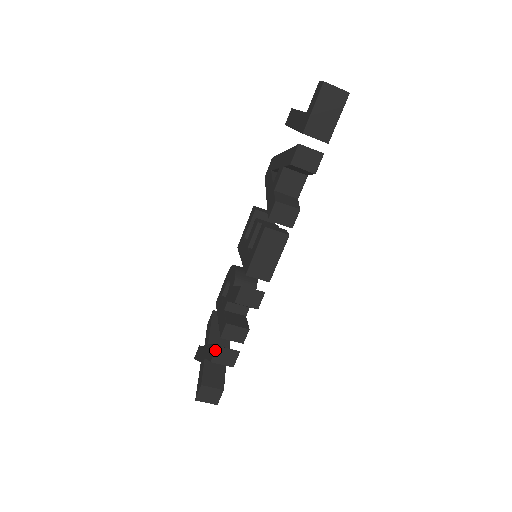
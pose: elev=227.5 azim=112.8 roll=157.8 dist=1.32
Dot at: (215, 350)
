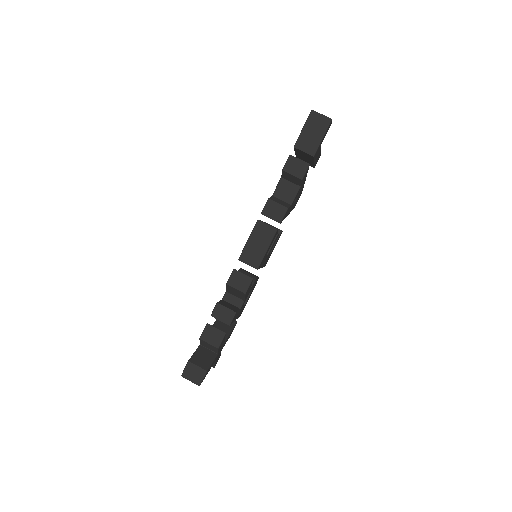
Dot at: (205, 327)
